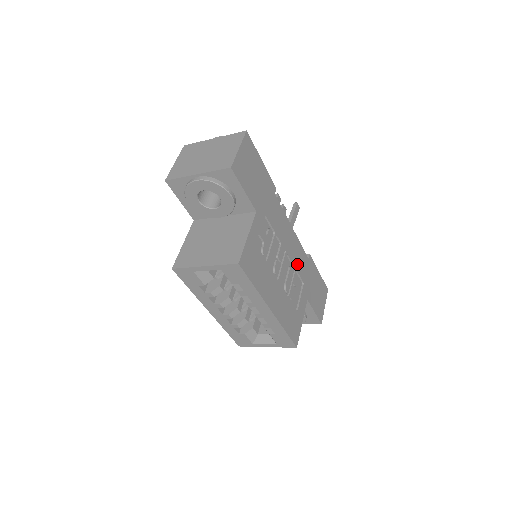
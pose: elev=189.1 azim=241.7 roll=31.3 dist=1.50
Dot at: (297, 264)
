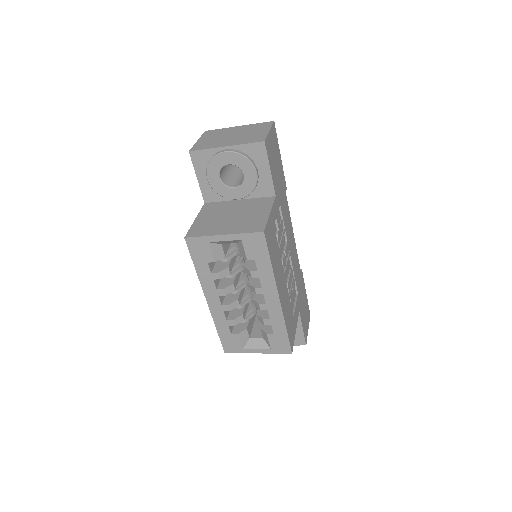
Dot at: (295, 271)
